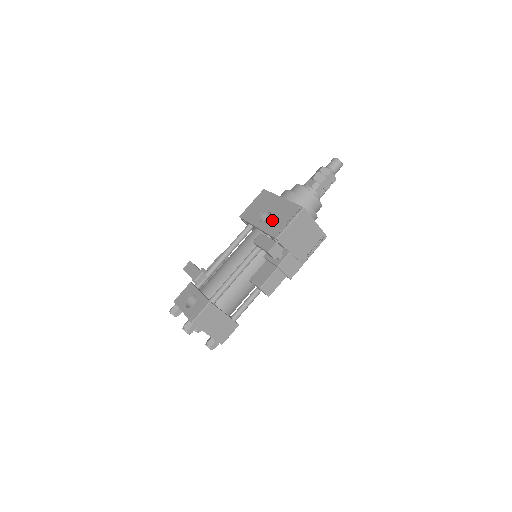
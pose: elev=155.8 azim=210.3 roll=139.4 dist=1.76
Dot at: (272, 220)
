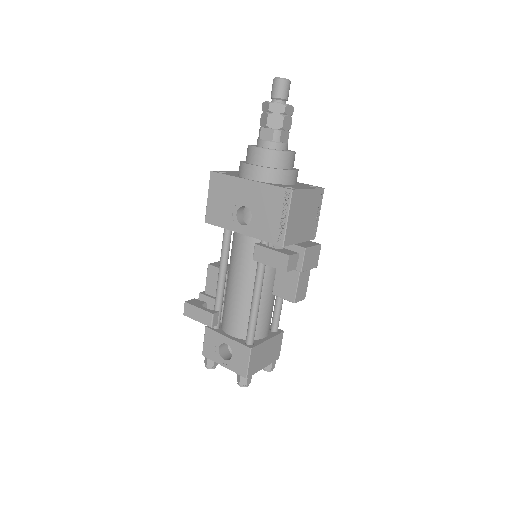
Dot at: (257, 219)
